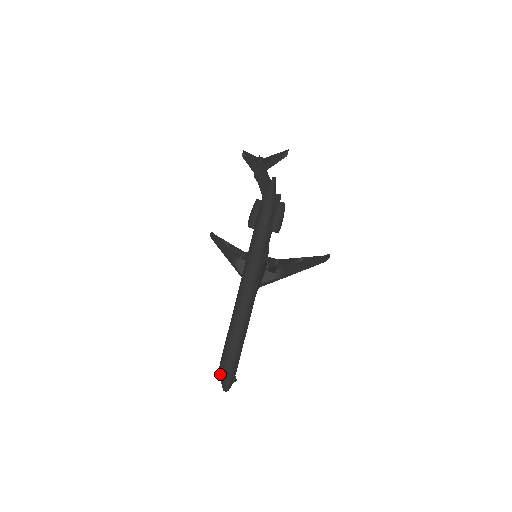
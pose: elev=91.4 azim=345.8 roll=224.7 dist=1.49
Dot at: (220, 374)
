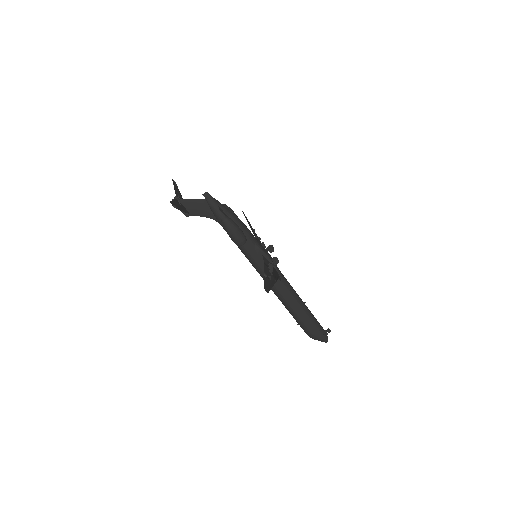
Dot at: occluded
